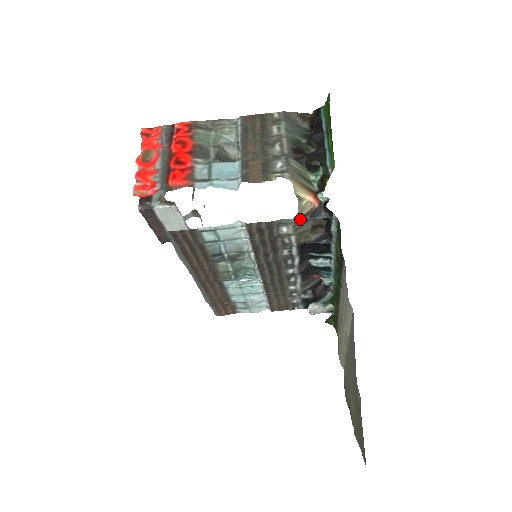
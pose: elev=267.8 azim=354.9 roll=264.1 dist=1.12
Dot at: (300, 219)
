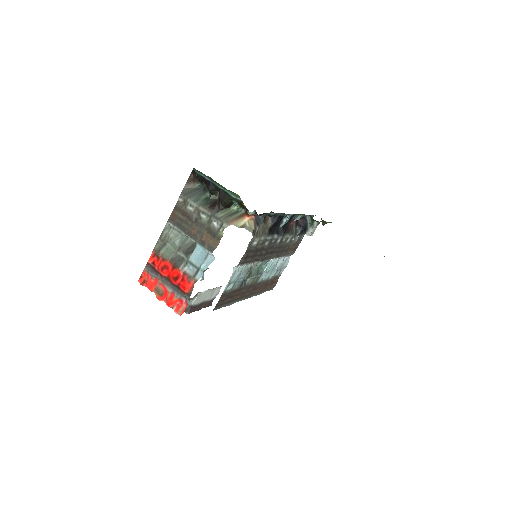
Dot at: (255, 233)
